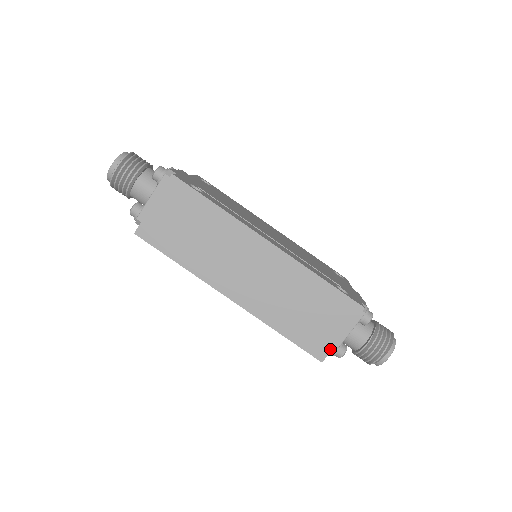
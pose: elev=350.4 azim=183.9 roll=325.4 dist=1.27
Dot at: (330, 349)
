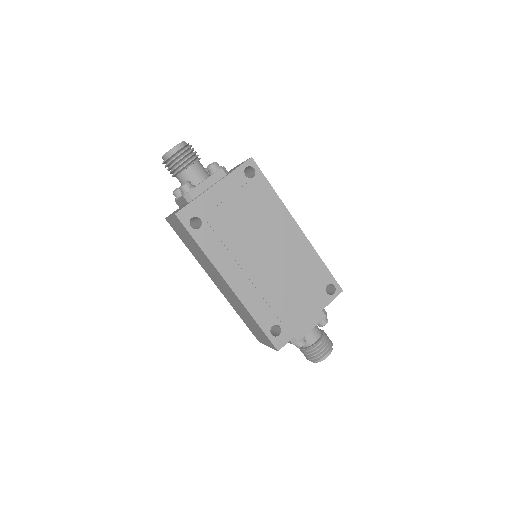
Dot at: (262, 343)
